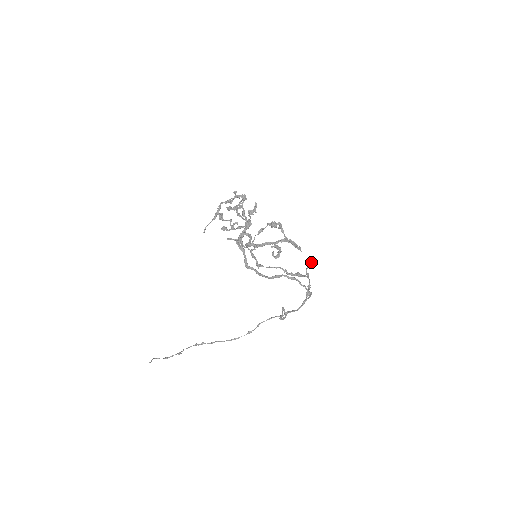
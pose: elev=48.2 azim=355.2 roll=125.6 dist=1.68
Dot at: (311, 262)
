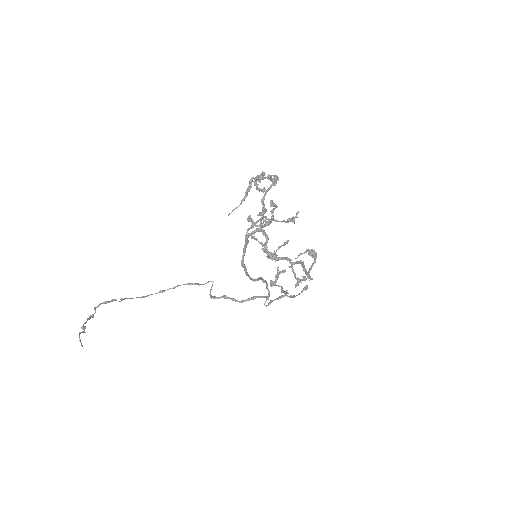
Dot at: (306, 289)
